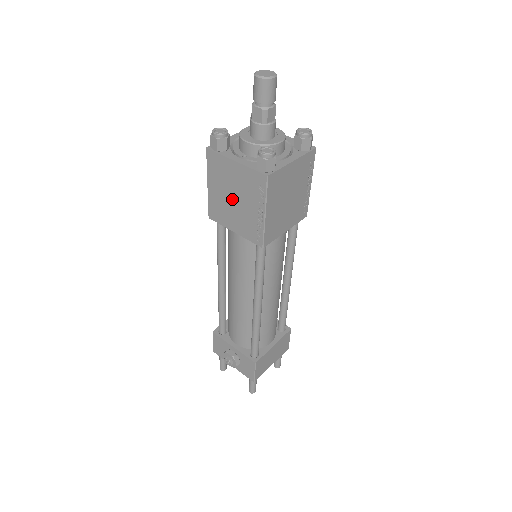
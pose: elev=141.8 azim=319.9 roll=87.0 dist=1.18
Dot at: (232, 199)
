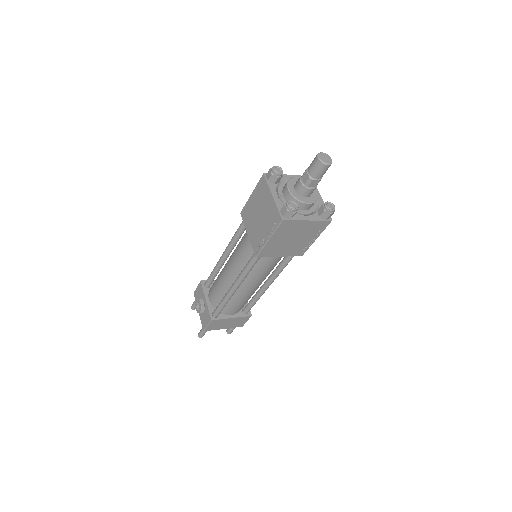
Dot at: (258, 215)
